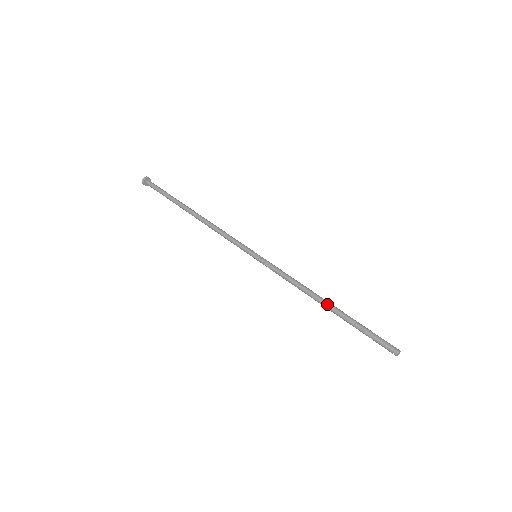
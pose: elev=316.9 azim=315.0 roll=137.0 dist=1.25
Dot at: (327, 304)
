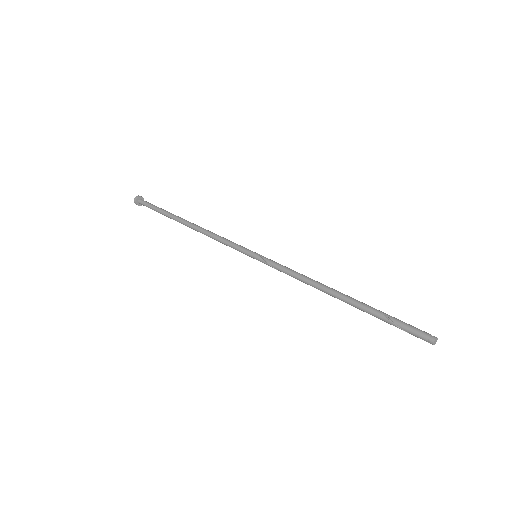
Dot at: (341, 295)
